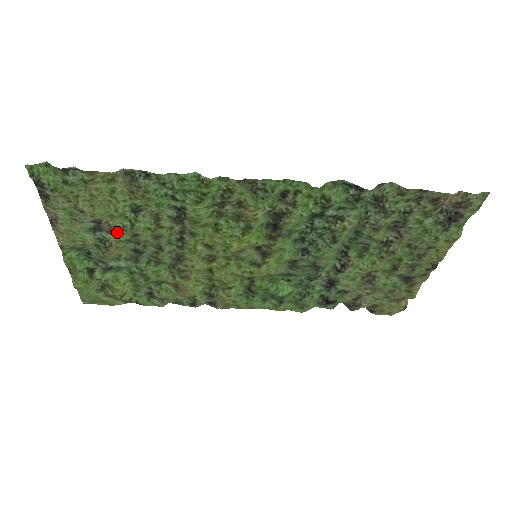
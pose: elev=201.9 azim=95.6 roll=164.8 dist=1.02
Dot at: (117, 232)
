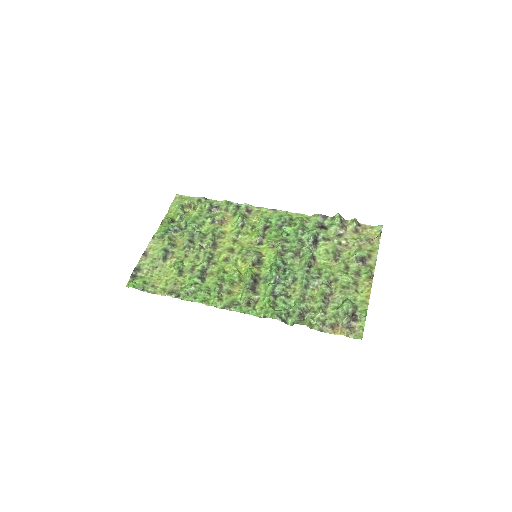
Dot at: (177, 254)
